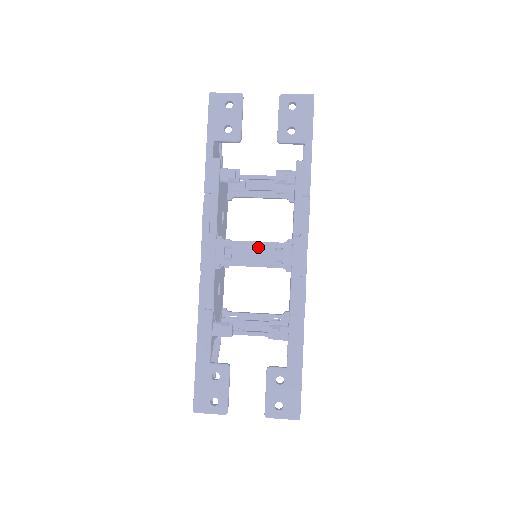
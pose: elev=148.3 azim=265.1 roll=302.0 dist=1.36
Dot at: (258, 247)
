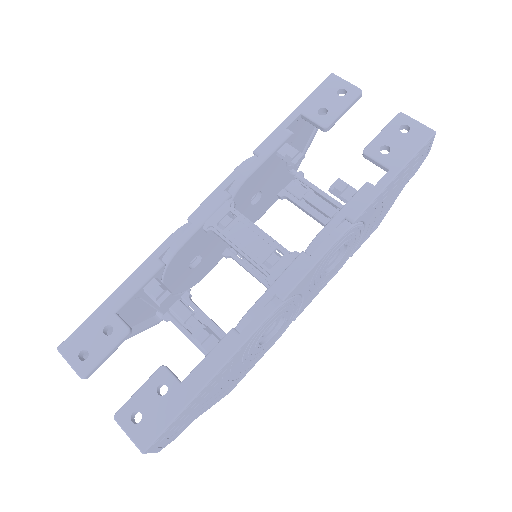
Dot at: (259, 236)
